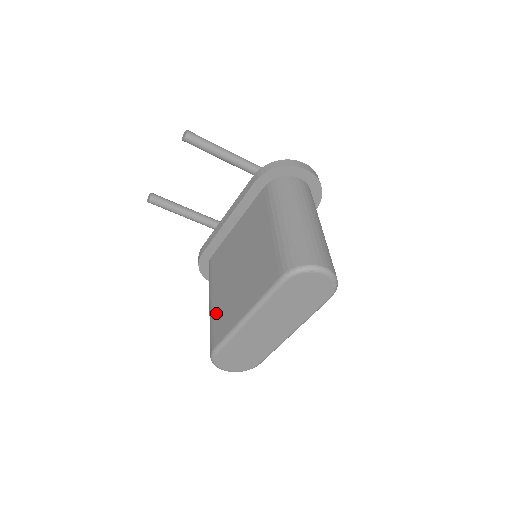
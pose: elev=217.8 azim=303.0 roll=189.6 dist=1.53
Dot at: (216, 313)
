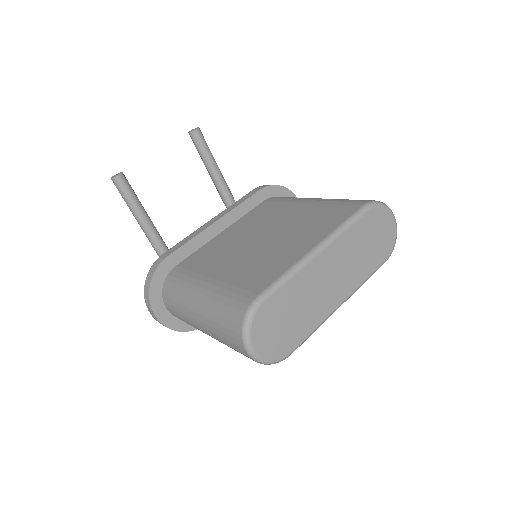
Dot at: (236, 277)
